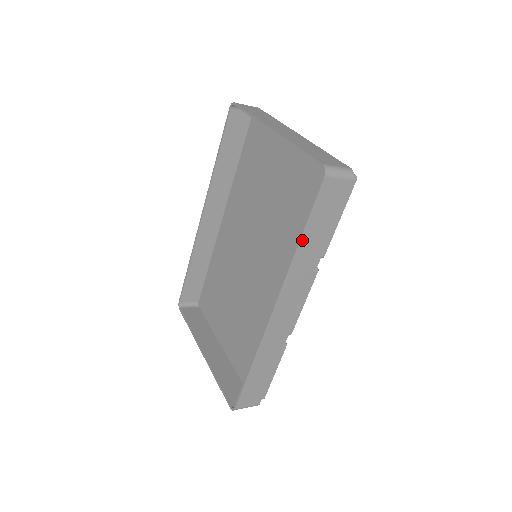
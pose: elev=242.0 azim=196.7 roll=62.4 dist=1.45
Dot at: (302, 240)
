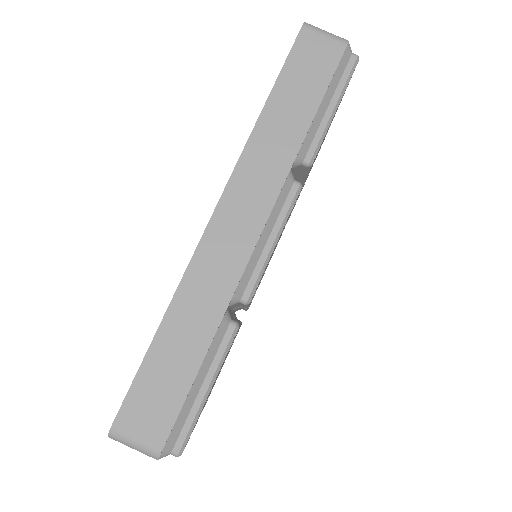
Dot at: (268, 107)
